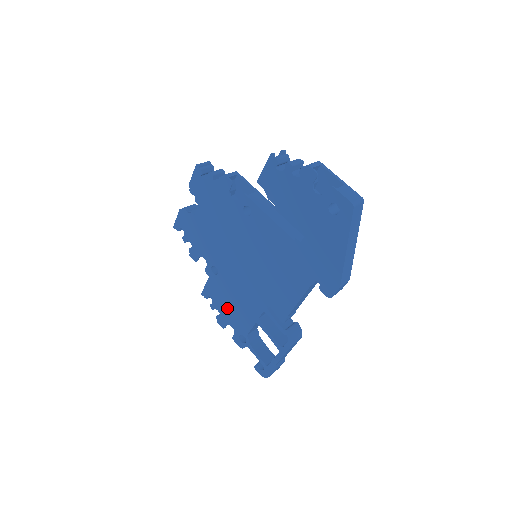
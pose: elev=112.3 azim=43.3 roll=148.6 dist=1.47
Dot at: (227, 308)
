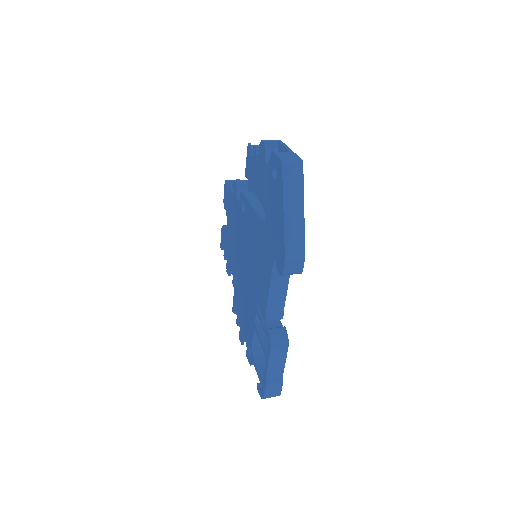
Dot at: (242, 319)
